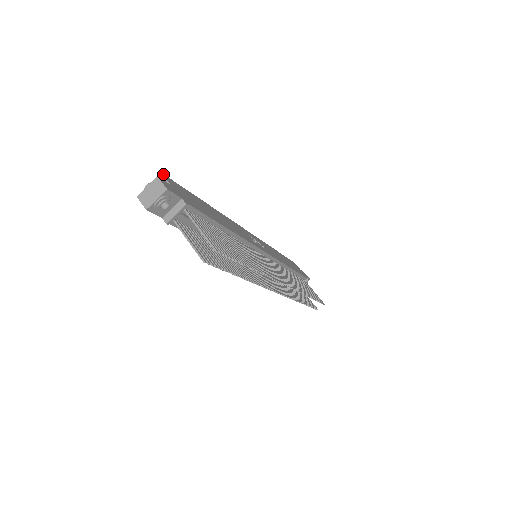
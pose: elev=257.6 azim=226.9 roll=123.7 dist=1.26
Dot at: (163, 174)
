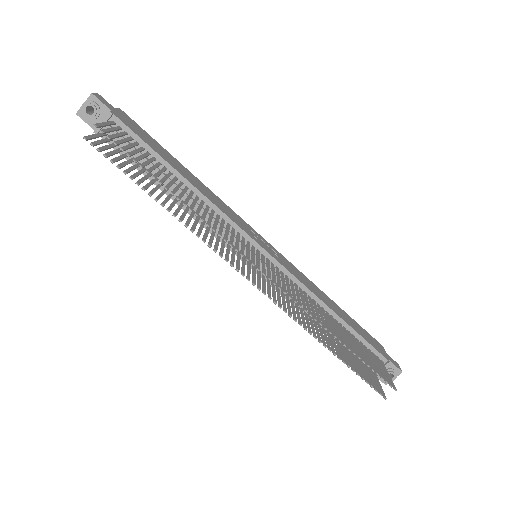
Dot at: occluded
